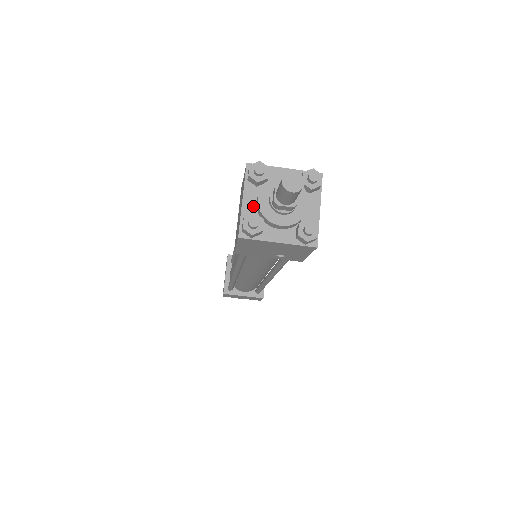
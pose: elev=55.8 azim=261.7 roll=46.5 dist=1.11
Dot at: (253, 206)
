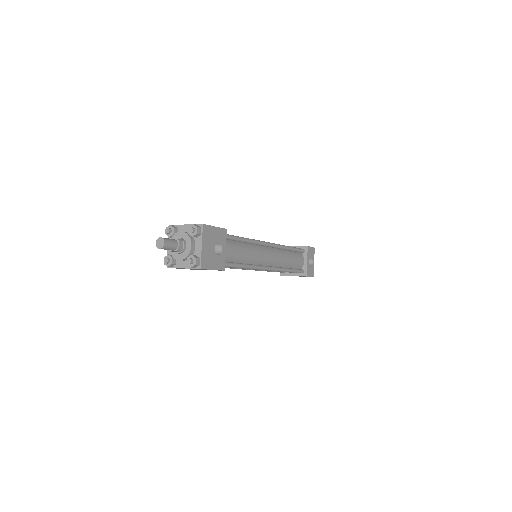
Dot at: occluded
